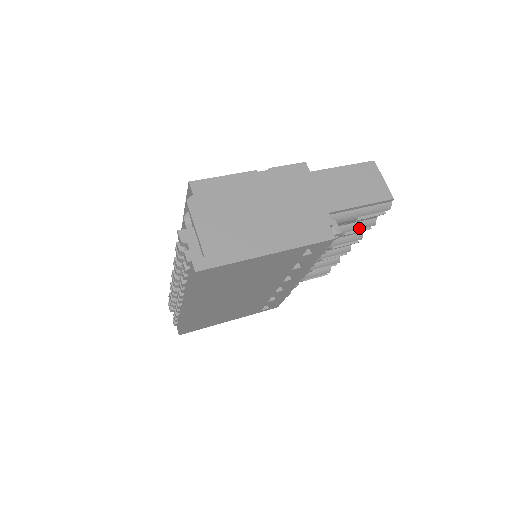
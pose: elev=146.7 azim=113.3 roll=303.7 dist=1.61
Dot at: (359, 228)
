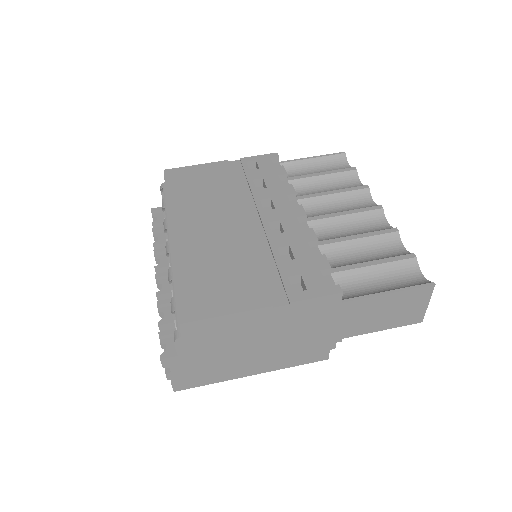
Dot at: occluded
